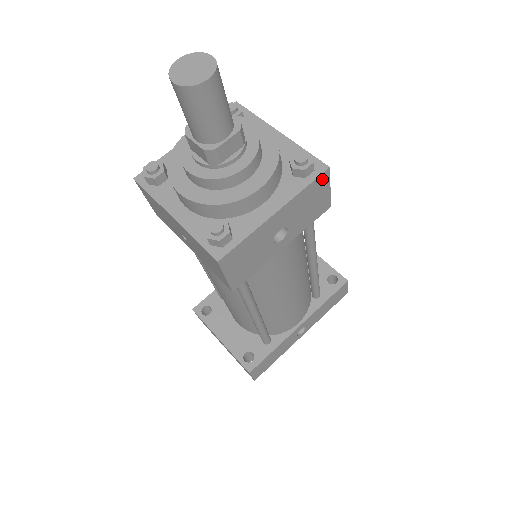
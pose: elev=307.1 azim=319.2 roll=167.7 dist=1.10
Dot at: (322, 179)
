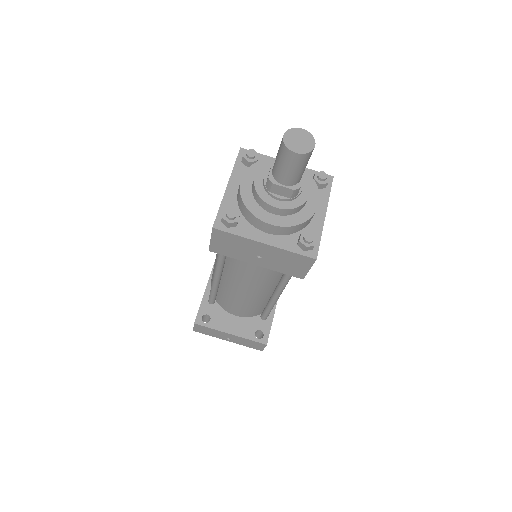
Dot at: occluded
